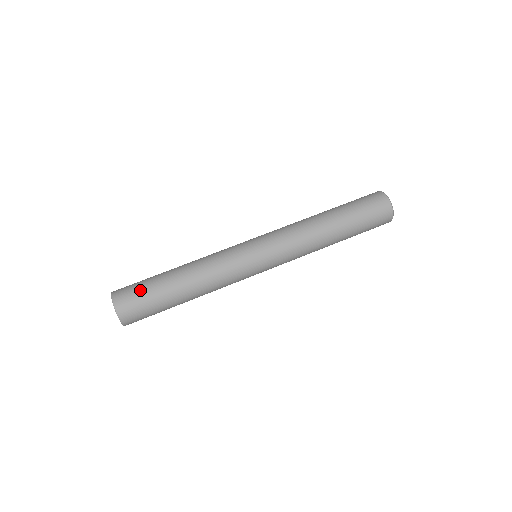
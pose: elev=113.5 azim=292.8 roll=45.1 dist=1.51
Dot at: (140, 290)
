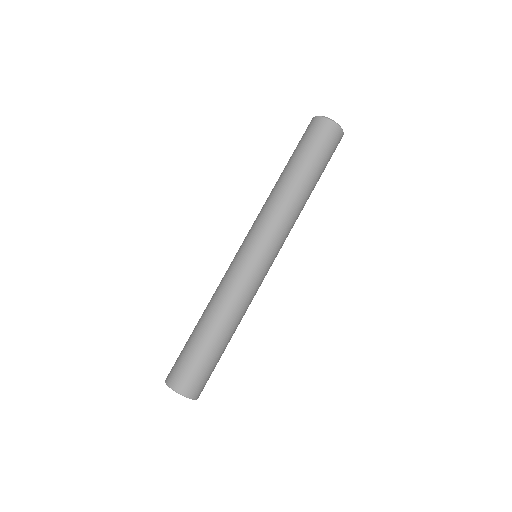
Dot at: (182, 359)
